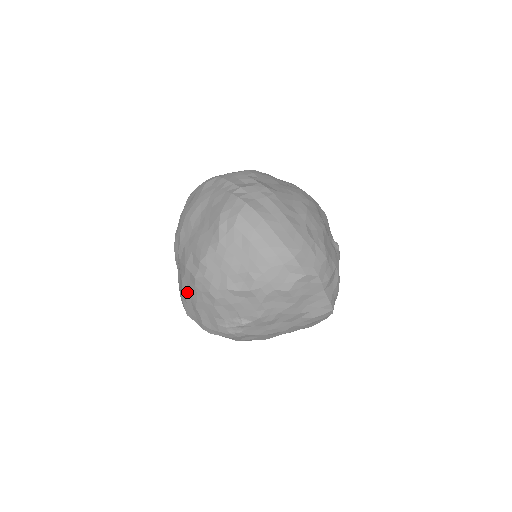
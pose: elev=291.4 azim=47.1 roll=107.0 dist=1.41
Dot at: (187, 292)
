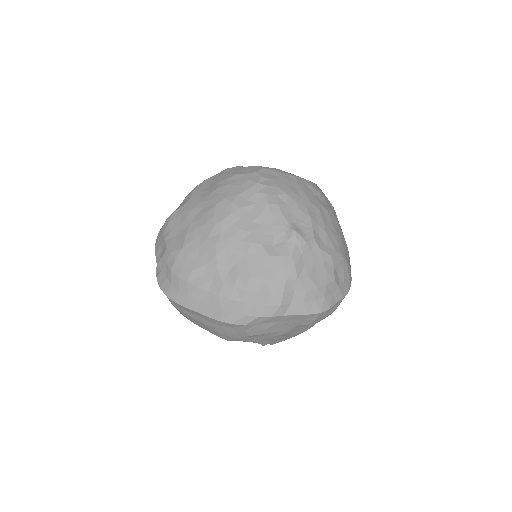
Dot at: occluded
